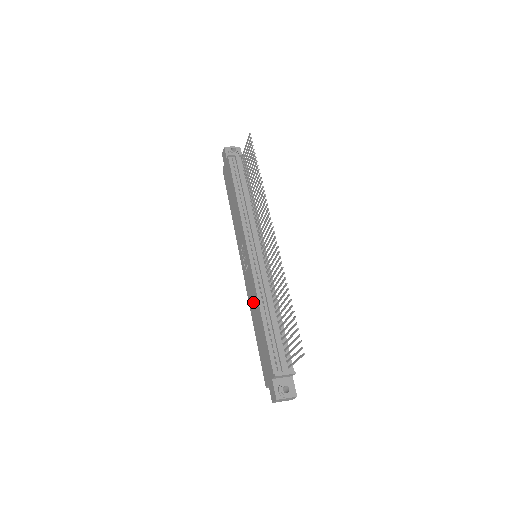
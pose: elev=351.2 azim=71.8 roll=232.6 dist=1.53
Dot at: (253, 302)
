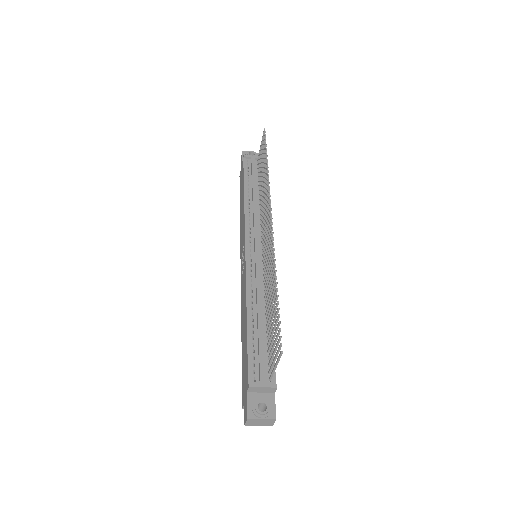
Dot at: (243, 304)
